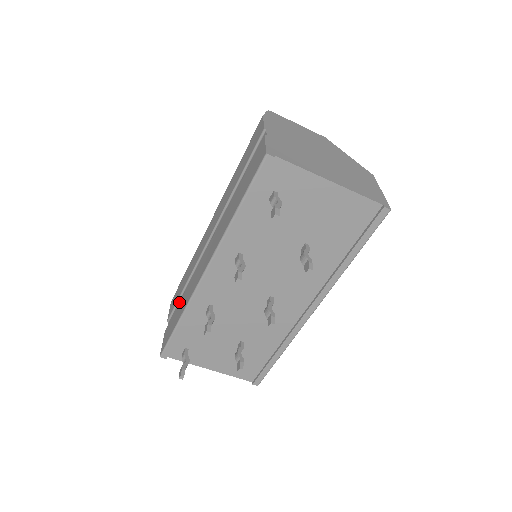
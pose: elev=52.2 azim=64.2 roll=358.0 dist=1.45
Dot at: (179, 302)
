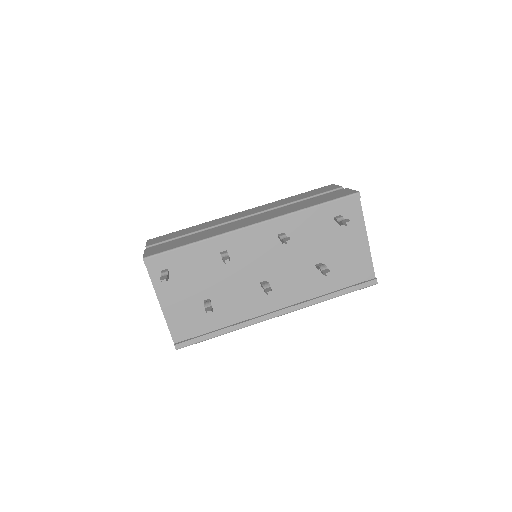
Dot at: (184, 237)
